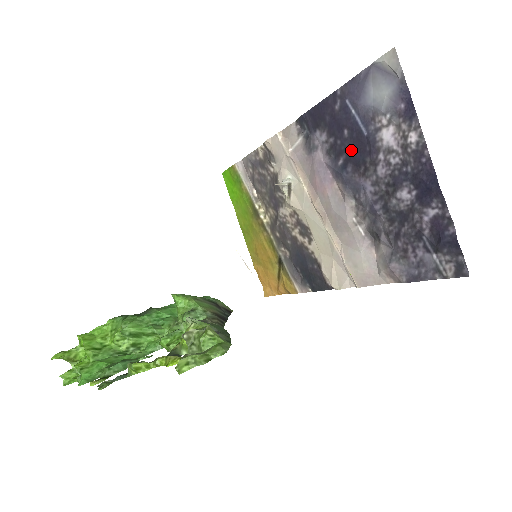
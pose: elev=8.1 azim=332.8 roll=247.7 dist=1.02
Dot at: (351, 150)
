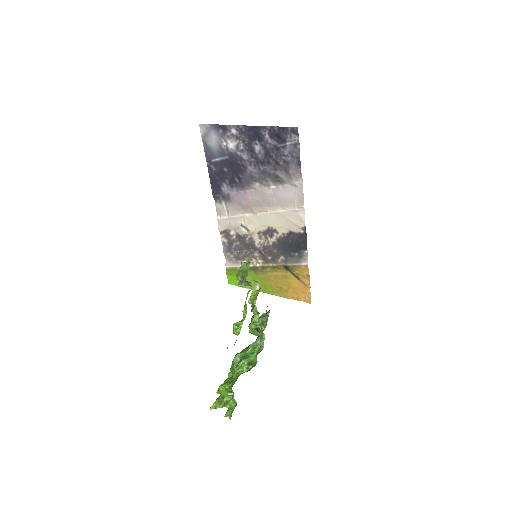
Dot at: (233, 170)
